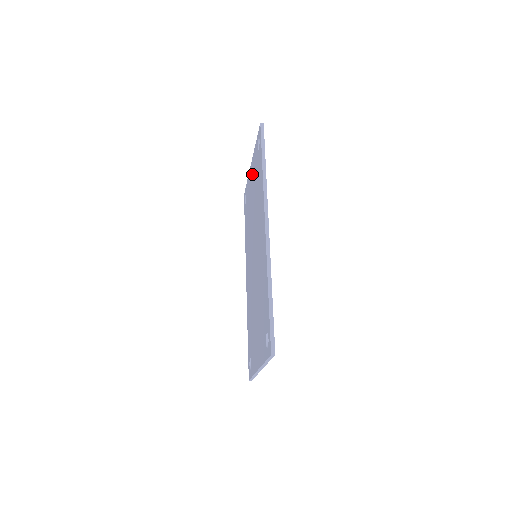
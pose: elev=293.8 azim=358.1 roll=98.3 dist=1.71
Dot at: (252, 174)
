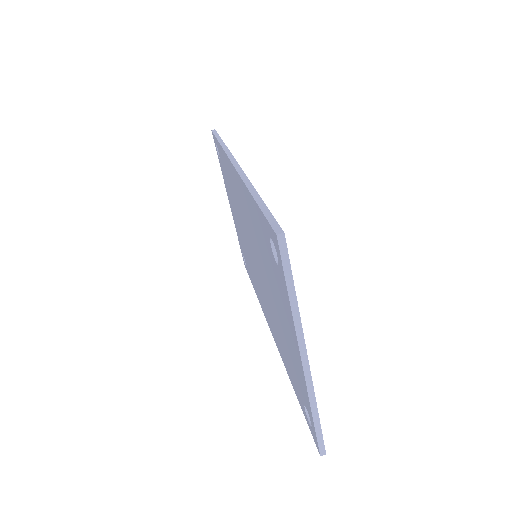
Dot at: occluded
